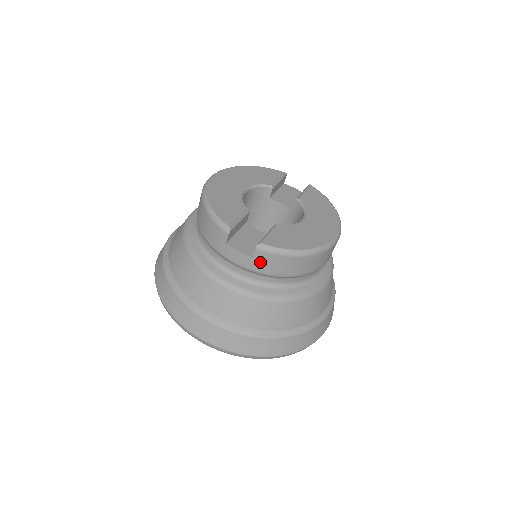
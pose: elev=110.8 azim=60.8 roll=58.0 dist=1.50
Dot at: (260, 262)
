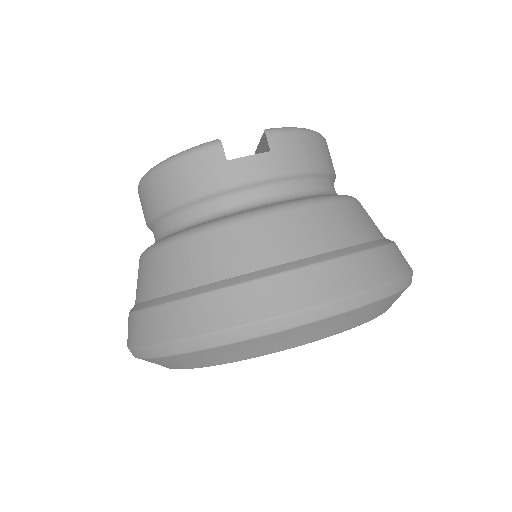
Dot at: (282, 154)
